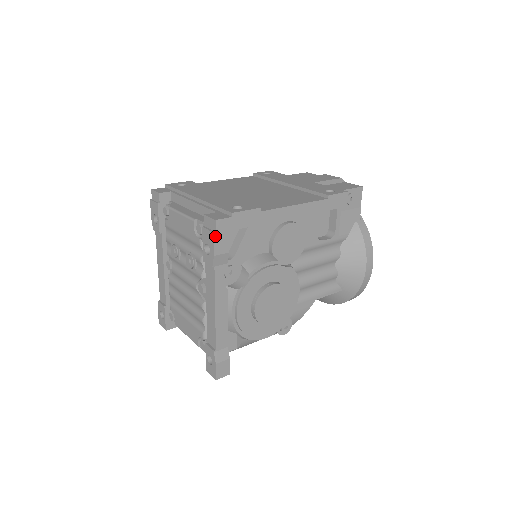
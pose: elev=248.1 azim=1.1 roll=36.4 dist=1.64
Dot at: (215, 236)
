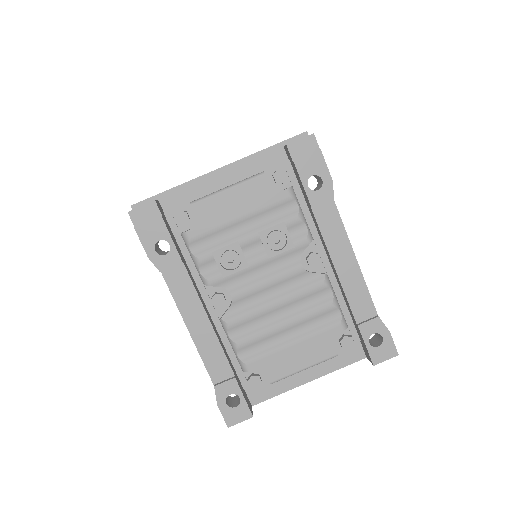
Dot at: (321, 154)
